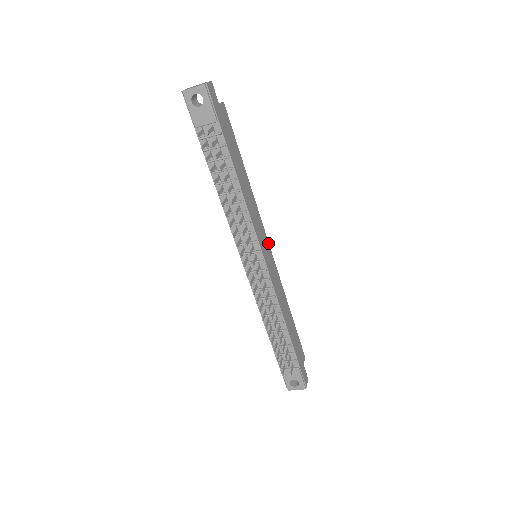
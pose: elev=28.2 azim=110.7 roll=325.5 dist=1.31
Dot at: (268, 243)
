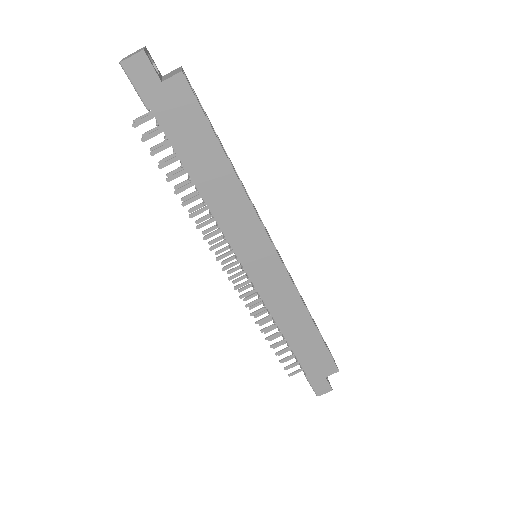
Dot at: (274, 250)
